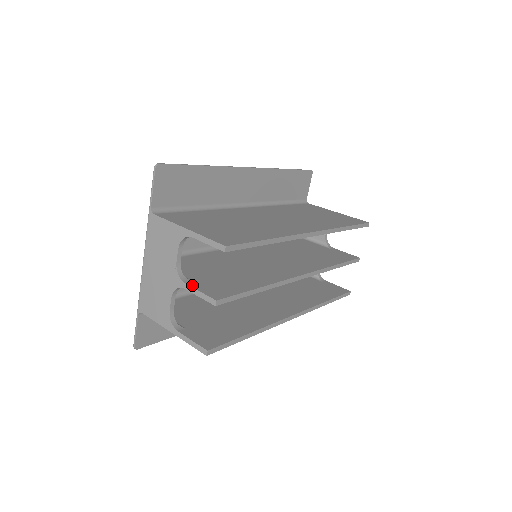
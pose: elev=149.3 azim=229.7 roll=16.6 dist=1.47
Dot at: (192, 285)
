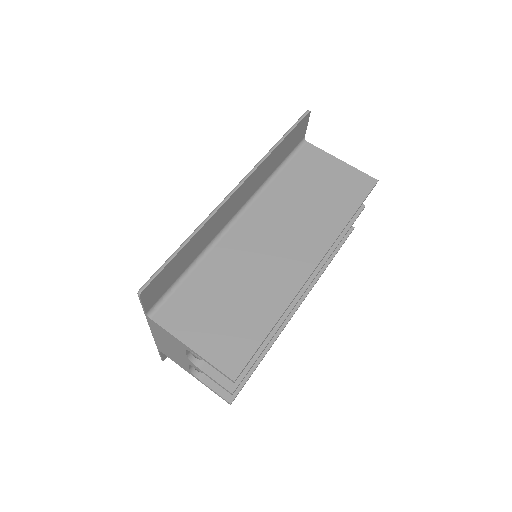
Dot at: (206, 371)
